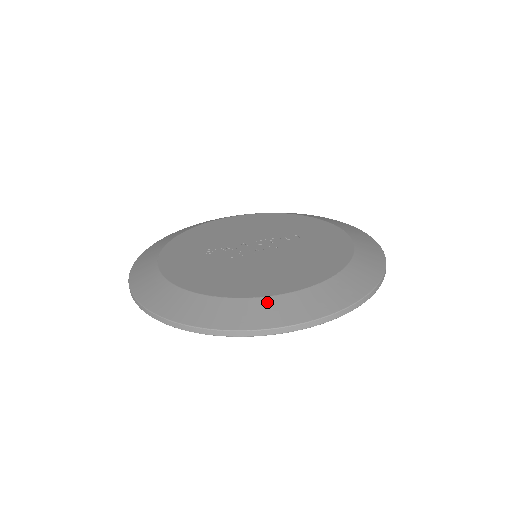
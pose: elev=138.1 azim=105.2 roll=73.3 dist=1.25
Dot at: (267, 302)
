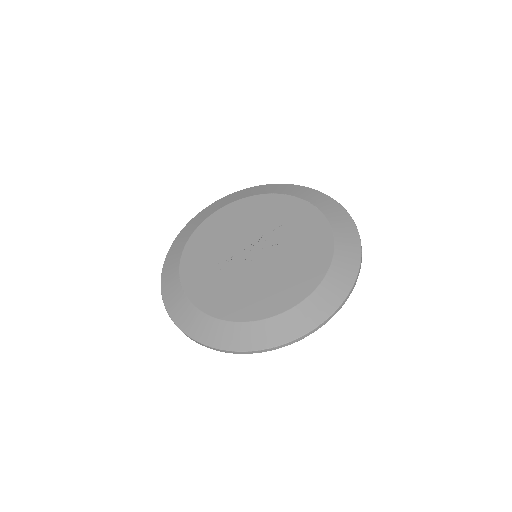
Dot at: (288, 316)
